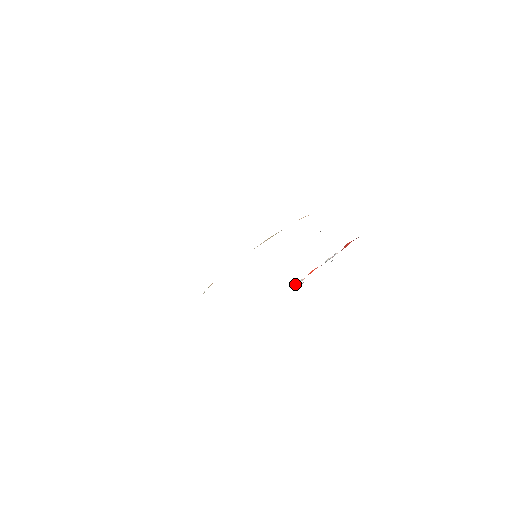
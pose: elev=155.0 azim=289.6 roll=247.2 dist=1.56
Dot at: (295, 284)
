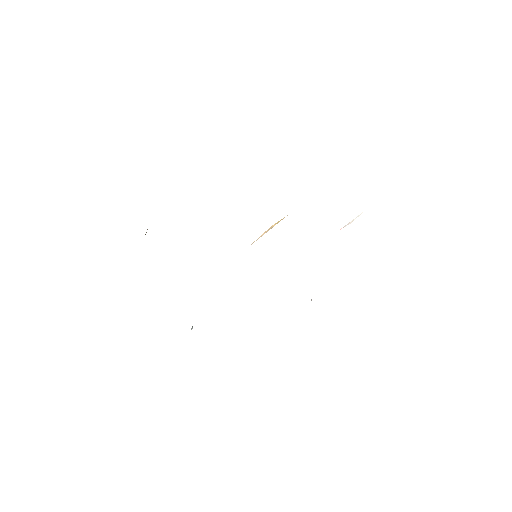
Dot at: occluded
